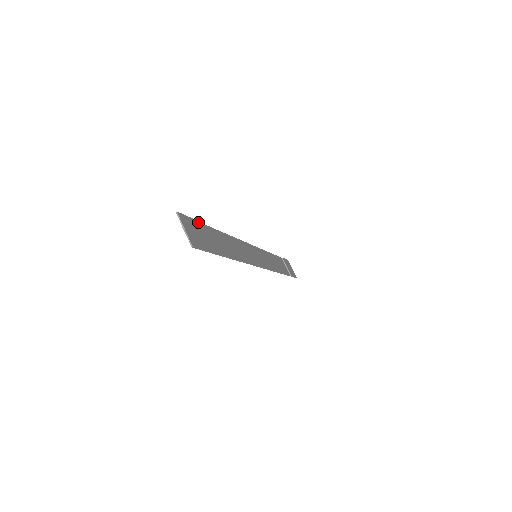
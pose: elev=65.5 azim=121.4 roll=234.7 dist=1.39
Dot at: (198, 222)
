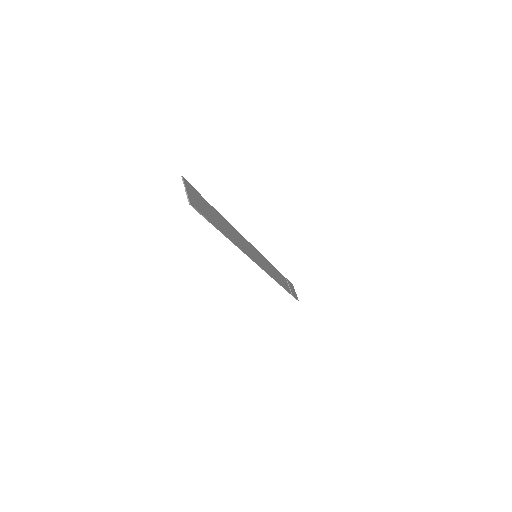
Dot at: (201, 196)
